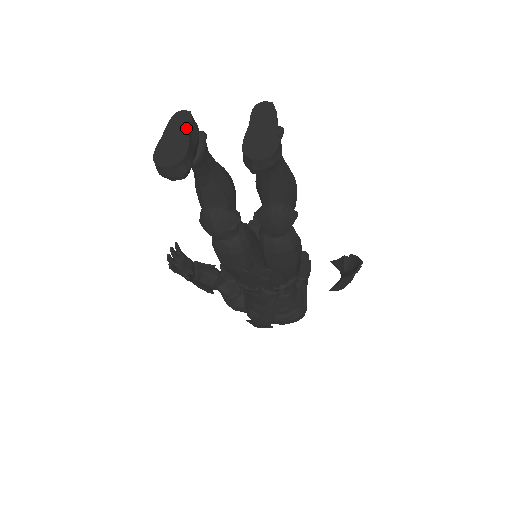
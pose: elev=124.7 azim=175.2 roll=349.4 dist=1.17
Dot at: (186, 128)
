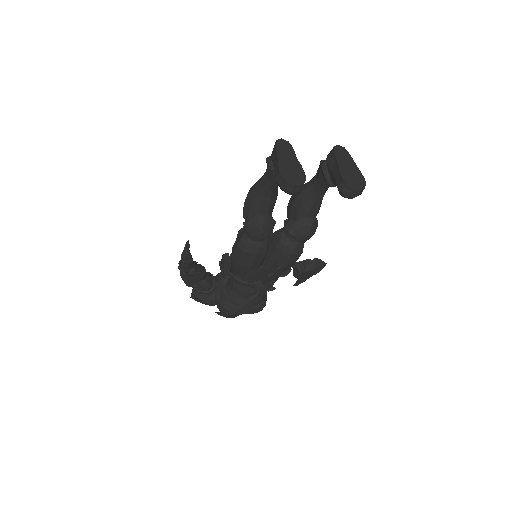
Dot at: (293, 155)
